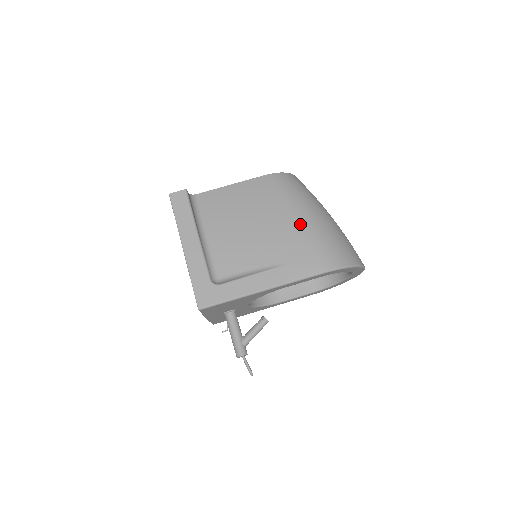
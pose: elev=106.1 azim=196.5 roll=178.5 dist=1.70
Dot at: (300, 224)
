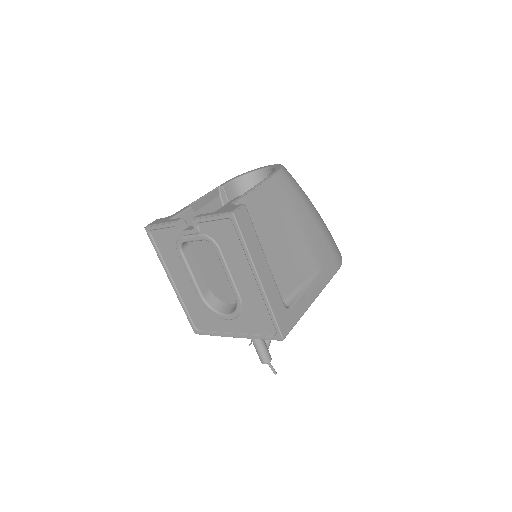
Dot at: (319, 226)
